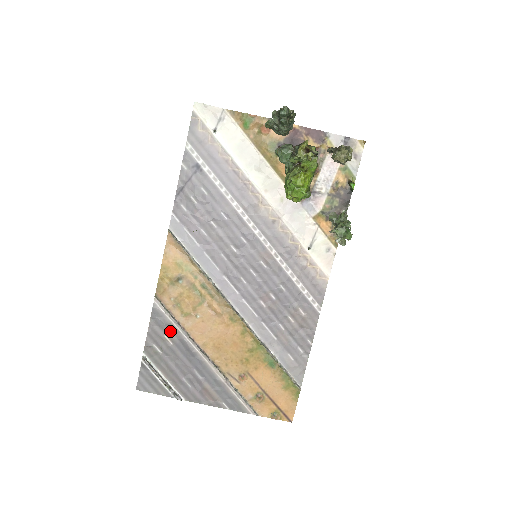
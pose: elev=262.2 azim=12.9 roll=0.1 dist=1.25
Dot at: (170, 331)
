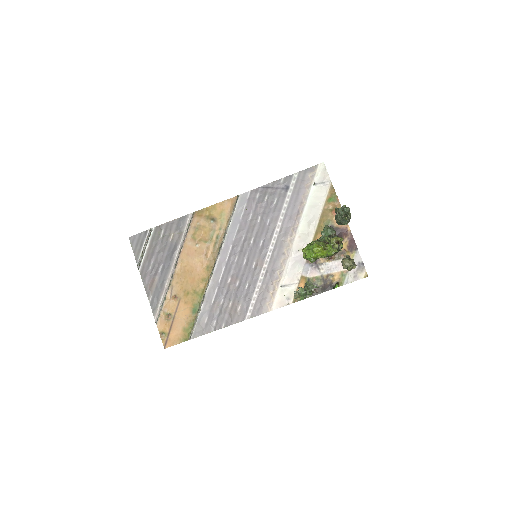
Dot at: (178, 235)
